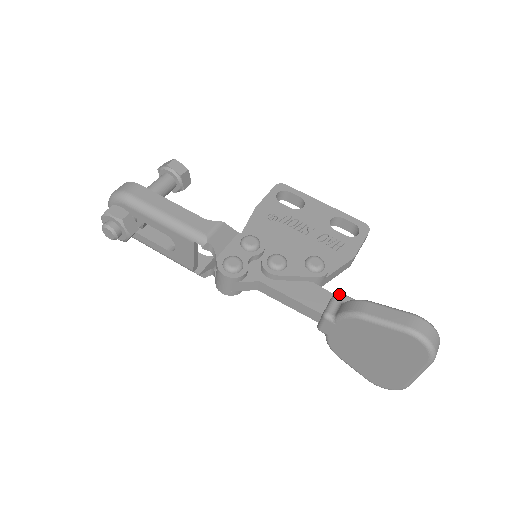
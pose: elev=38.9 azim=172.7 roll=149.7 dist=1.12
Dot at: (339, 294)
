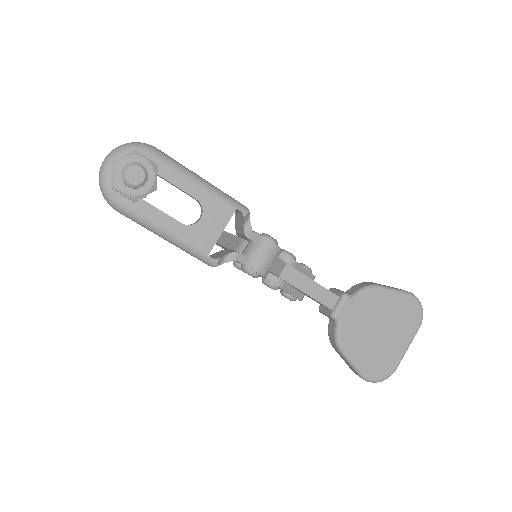
Dot at: occluded
